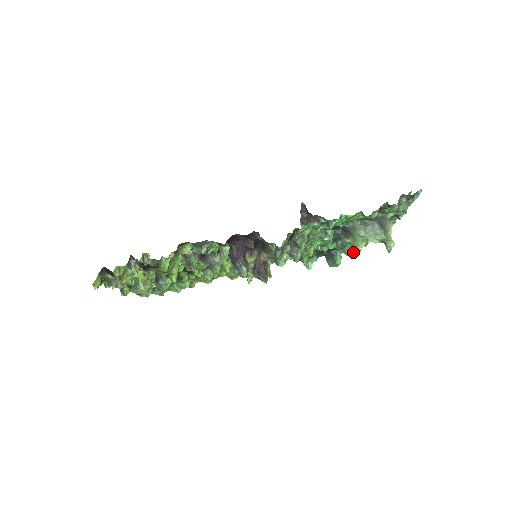
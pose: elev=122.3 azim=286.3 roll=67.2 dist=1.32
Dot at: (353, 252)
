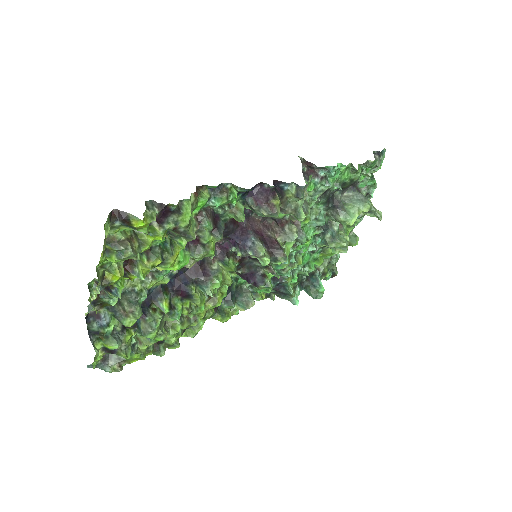
Dot at: (344, 242)
